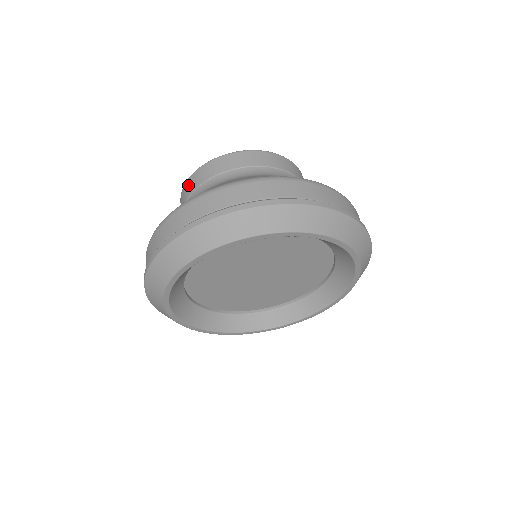
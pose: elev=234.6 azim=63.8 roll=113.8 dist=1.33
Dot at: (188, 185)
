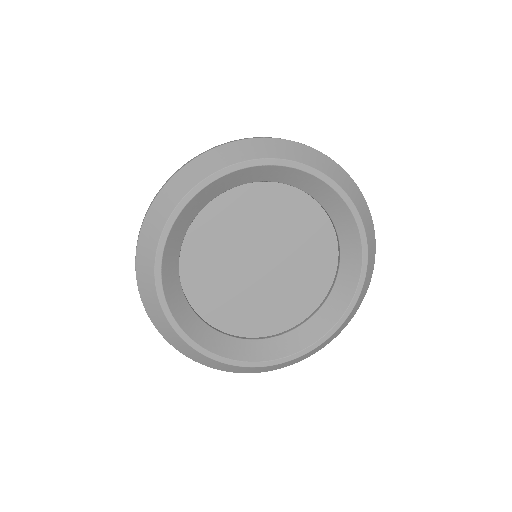
Dot at: occluded
